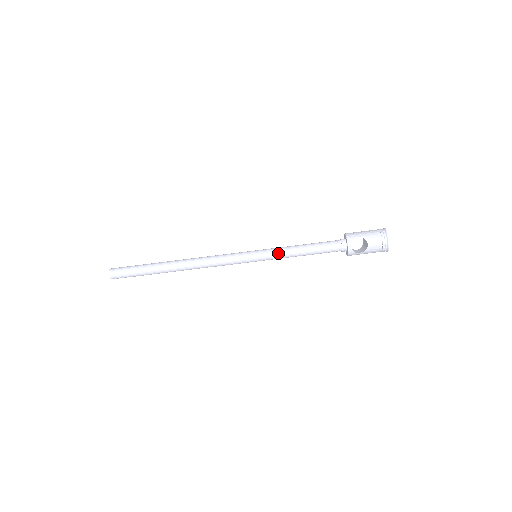
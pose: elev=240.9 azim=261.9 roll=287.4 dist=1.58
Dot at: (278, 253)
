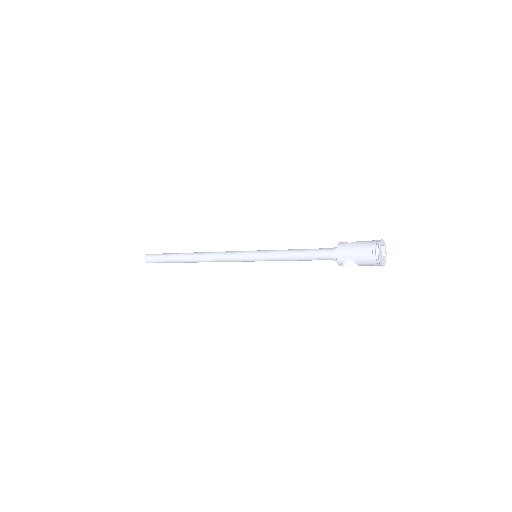
Dot at: (274, 260)
